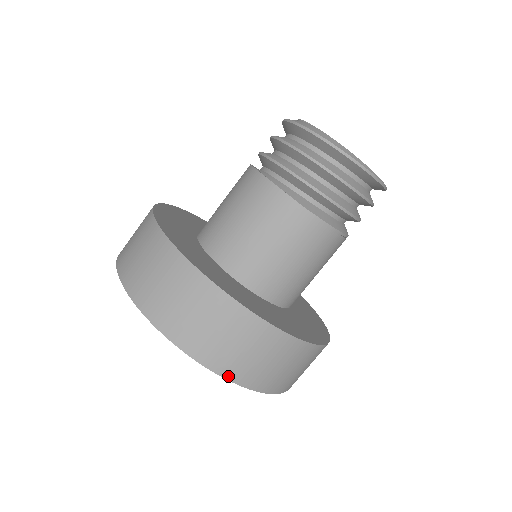
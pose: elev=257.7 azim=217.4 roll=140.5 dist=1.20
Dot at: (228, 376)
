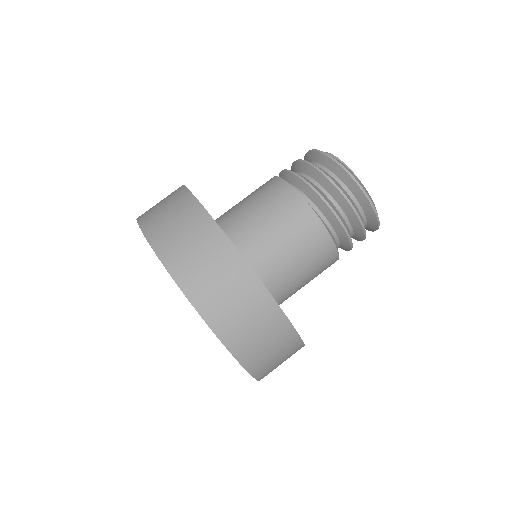
Dot at: (260, 378)
